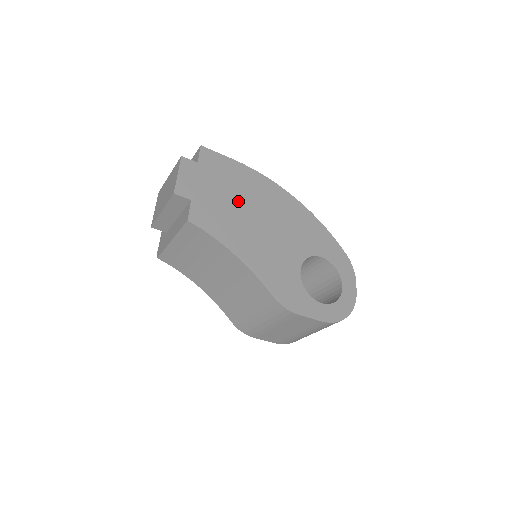
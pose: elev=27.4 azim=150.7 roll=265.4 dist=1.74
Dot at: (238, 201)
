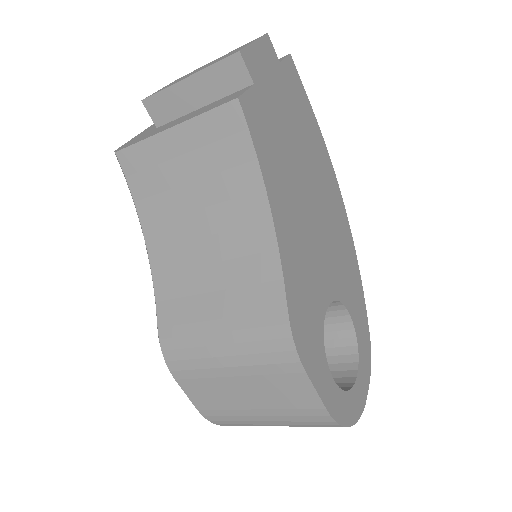
Dot at: (299, 152)
